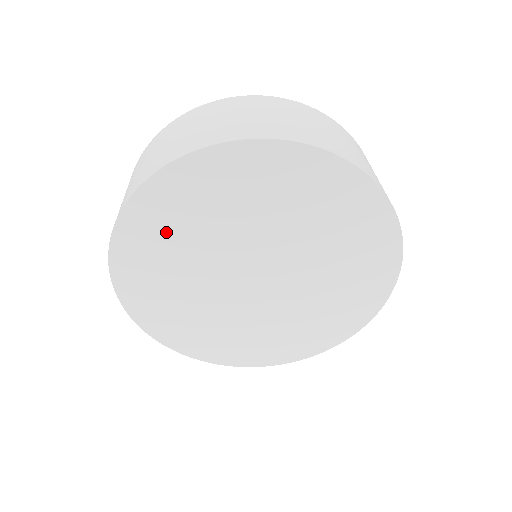
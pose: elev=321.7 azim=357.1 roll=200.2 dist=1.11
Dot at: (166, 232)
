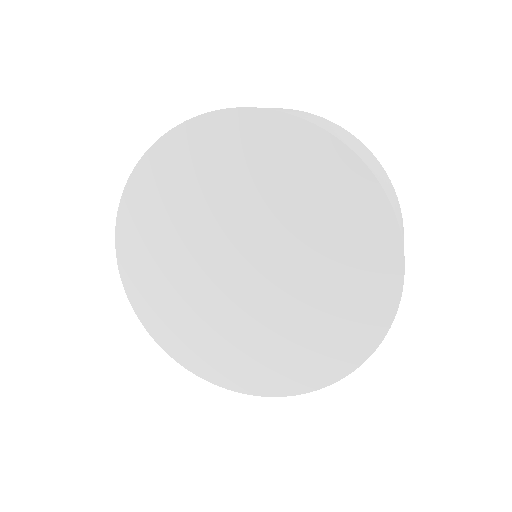
Dot at: (153, 243)
